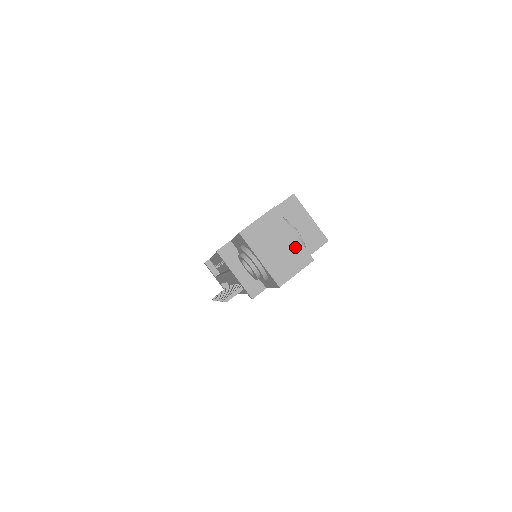
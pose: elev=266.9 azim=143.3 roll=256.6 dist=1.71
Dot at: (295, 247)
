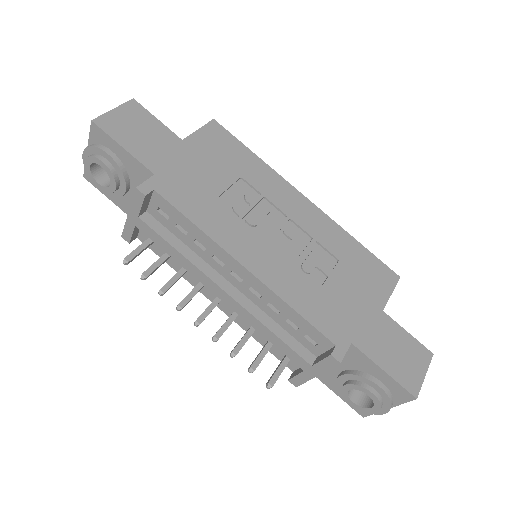
Dot at: occluded
